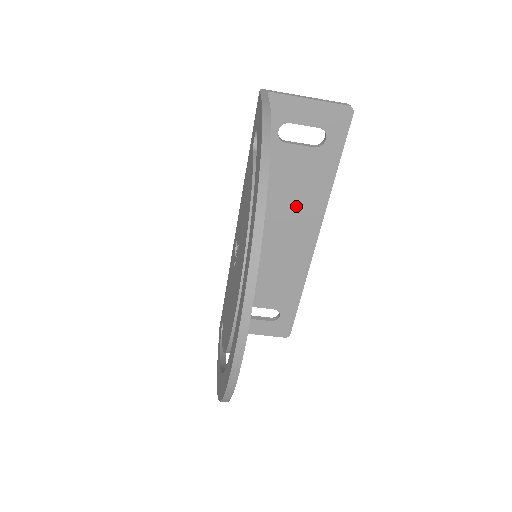
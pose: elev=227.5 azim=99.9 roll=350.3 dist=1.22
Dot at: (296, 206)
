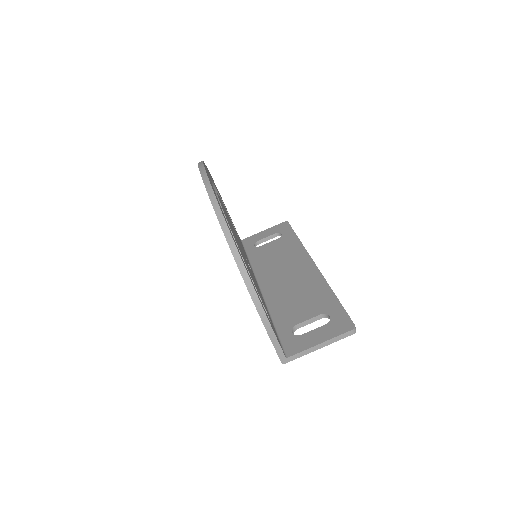
Dot at: (286, 259)
